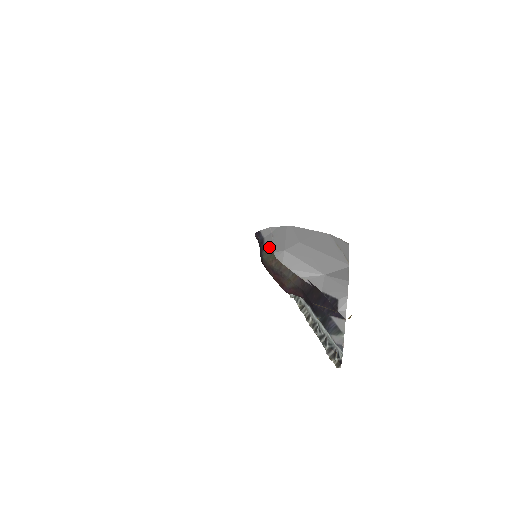
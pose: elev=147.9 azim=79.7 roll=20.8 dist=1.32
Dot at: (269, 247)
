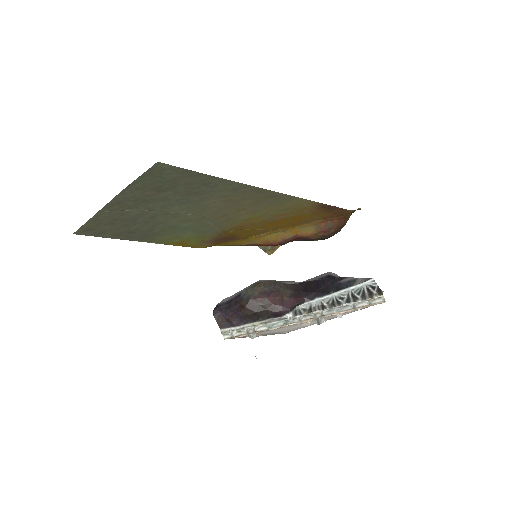
Dot at: (244, 289)
